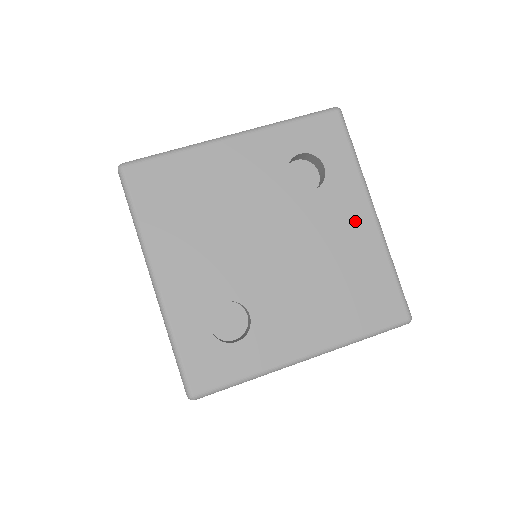
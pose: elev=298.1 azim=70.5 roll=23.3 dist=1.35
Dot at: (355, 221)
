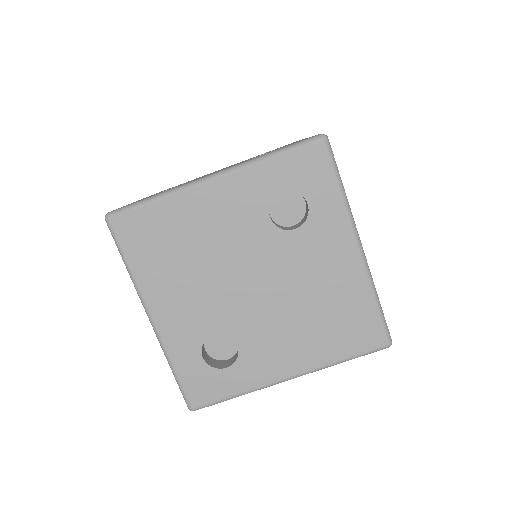
Dot at: (339, 257)
